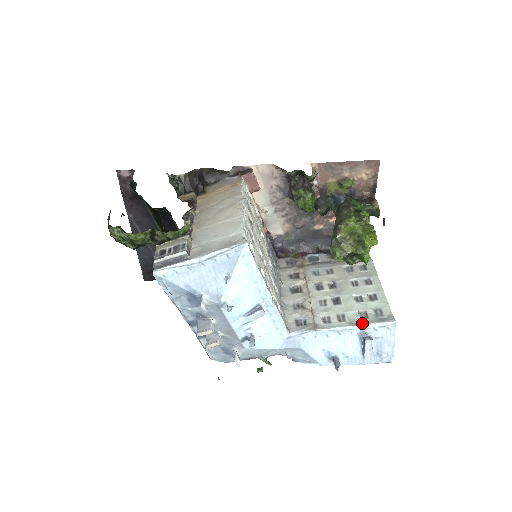
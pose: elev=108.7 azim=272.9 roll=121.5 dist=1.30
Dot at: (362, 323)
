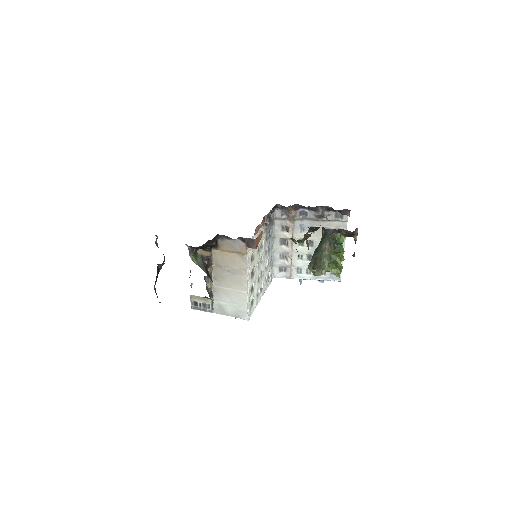
Dot at: (320, 279)
